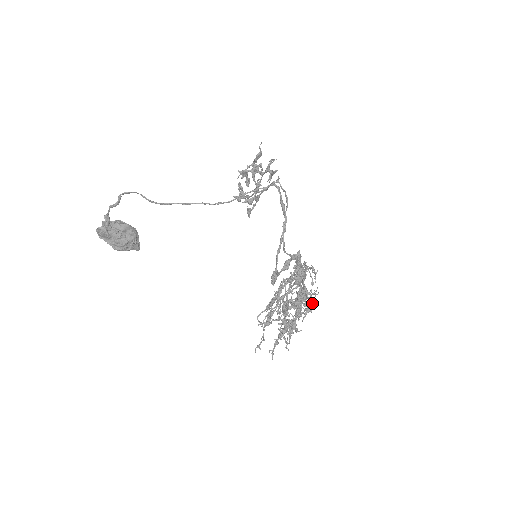
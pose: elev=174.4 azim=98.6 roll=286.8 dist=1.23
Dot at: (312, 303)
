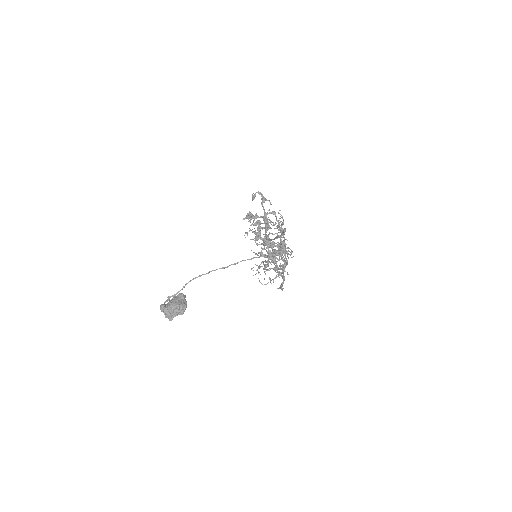
Dot at: occluded
